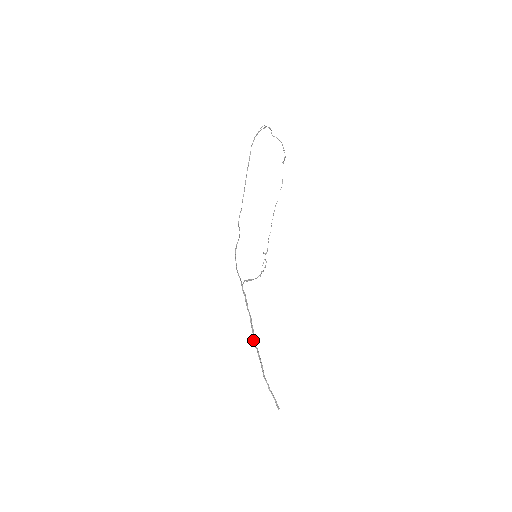
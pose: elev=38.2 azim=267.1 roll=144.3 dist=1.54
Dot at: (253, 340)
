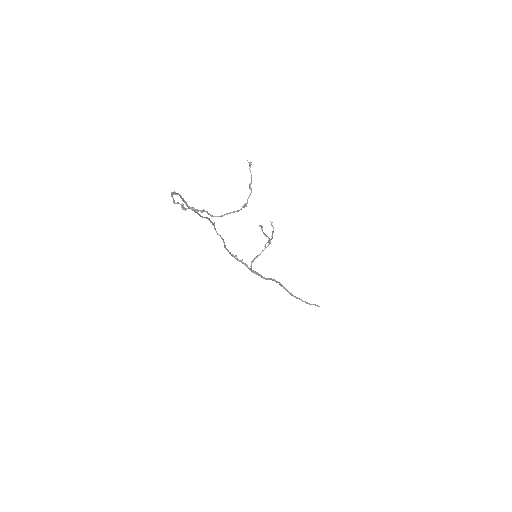
Dot at: (281, 286)
